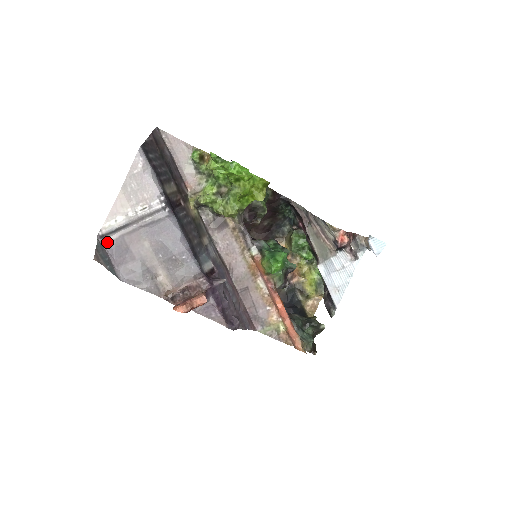
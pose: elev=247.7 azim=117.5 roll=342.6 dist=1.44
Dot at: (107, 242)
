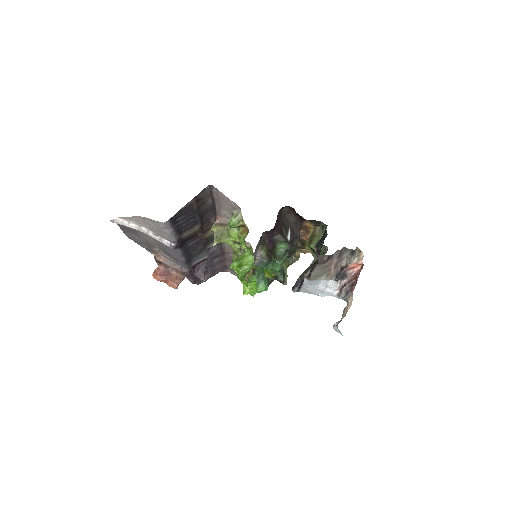
Dot at: occluded
